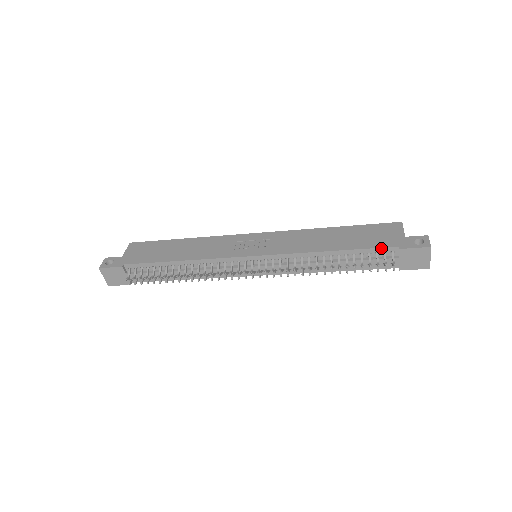
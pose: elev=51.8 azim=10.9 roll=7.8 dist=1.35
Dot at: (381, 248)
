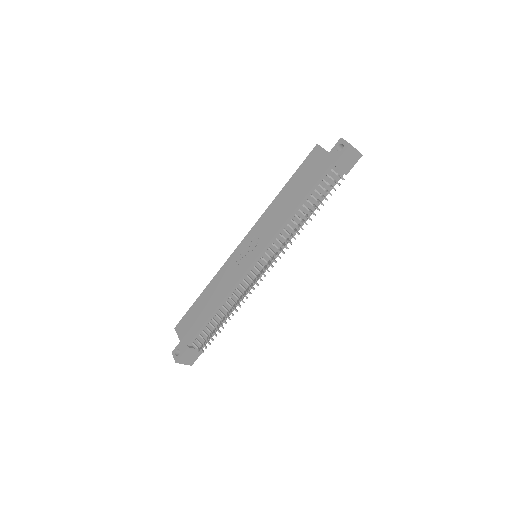
Dot at: (323, 175)
